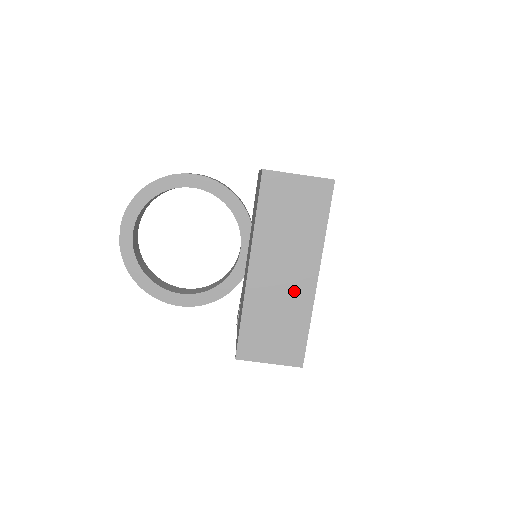
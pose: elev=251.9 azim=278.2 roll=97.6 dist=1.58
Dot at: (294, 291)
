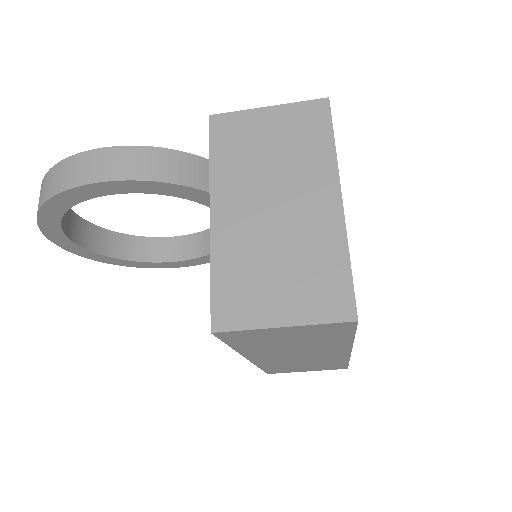
Dot at: (319, 358)
